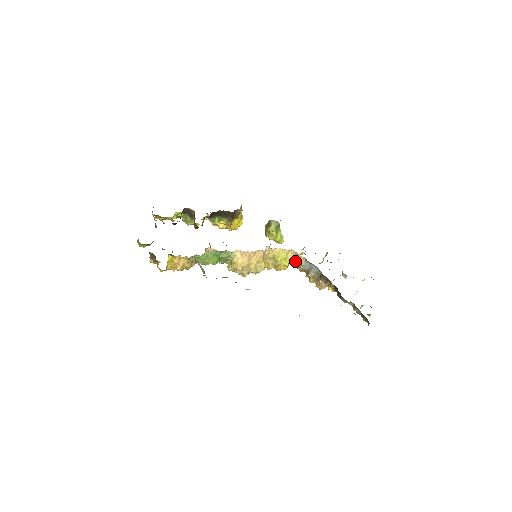
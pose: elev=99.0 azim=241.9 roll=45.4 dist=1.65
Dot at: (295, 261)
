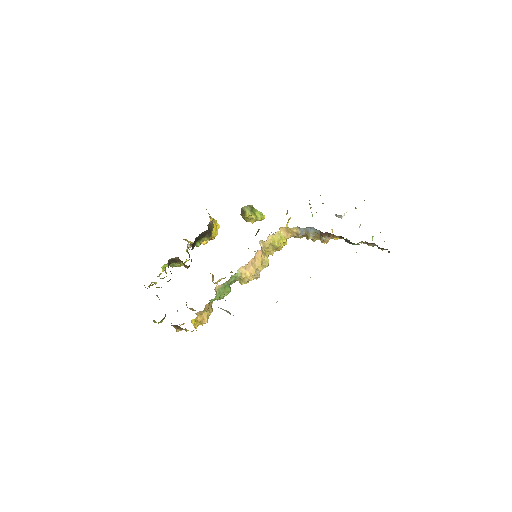
Dot at: (290, 234)
